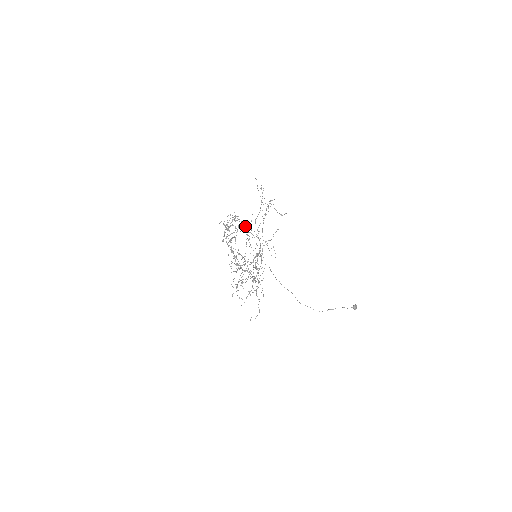
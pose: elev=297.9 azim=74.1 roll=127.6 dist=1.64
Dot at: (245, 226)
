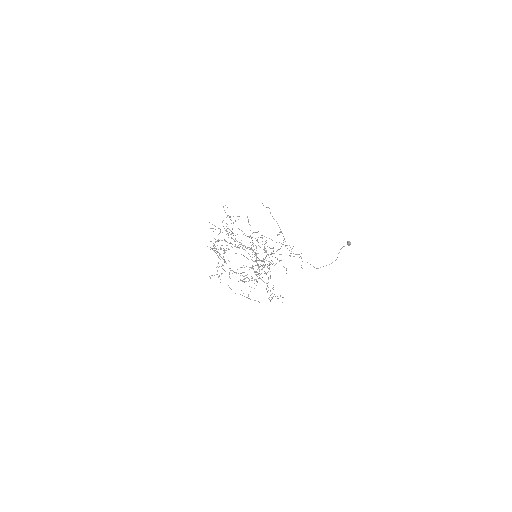
Dot at: occluded
